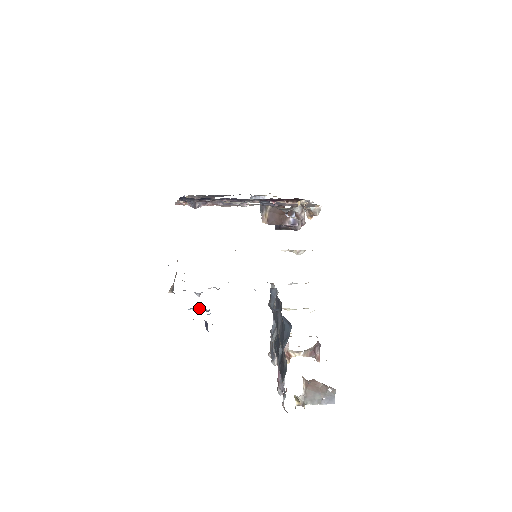
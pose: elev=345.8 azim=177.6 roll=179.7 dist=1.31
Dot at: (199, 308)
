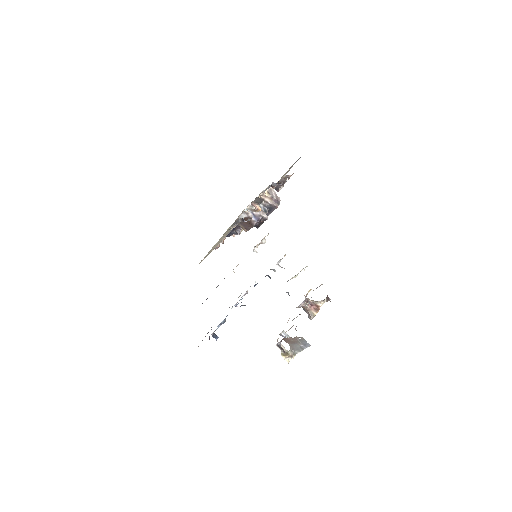
Dot at: occluded
